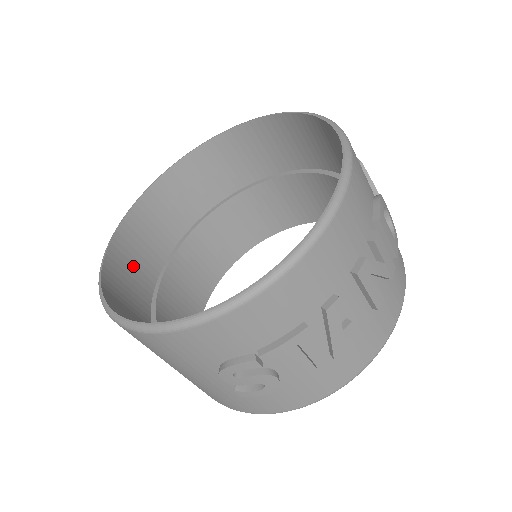
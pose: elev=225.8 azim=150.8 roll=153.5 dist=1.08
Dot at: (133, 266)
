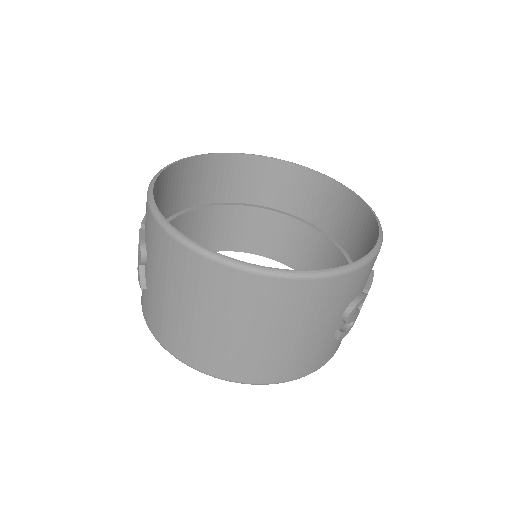
Dot at: occluded
